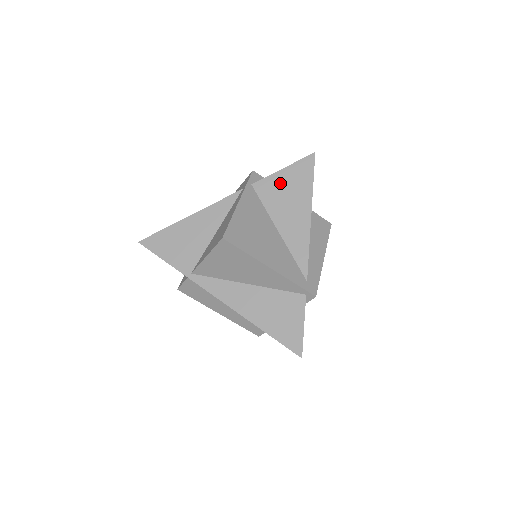
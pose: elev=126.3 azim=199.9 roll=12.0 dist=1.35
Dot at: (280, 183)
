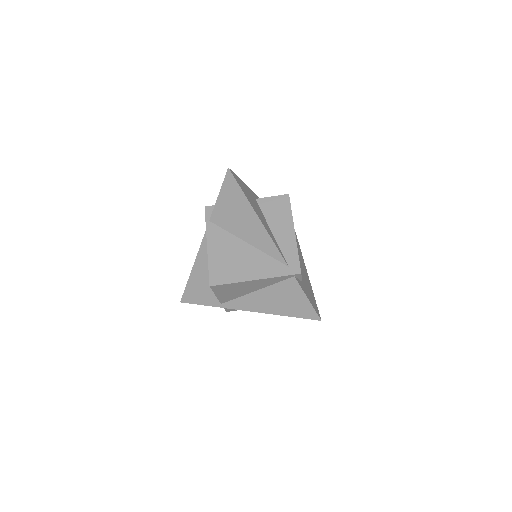
Dot at: (224, 207)
